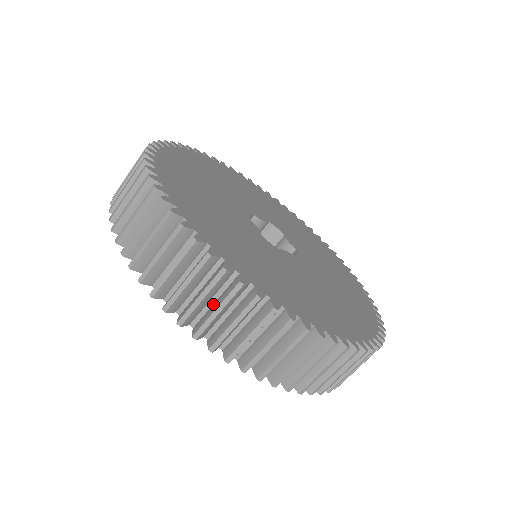
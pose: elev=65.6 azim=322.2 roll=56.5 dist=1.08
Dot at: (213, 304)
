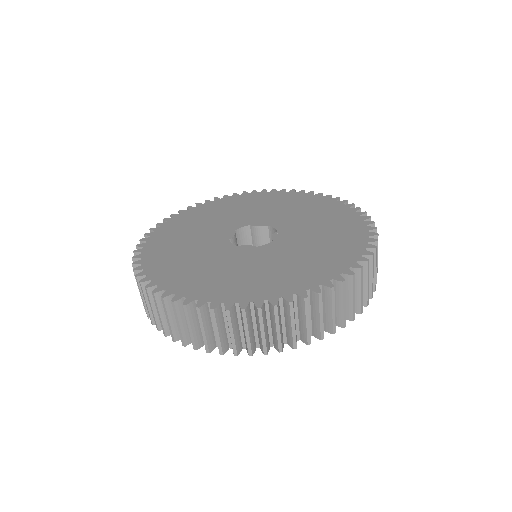
Dot at: occluded
